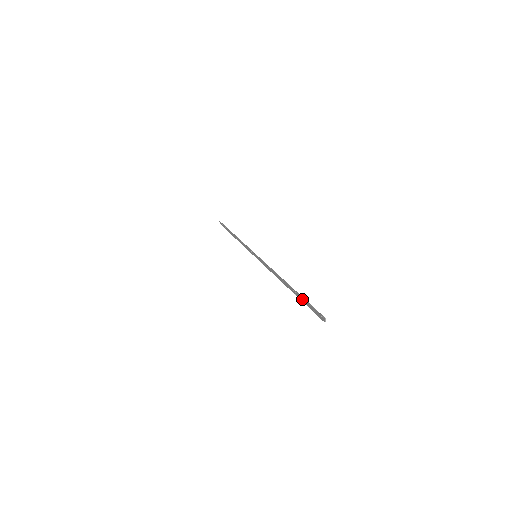
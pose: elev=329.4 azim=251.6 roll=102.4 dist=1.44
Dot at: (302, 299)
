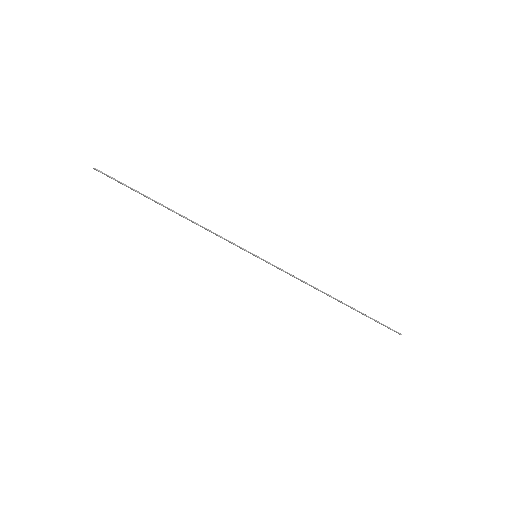
Dot at: occluded
